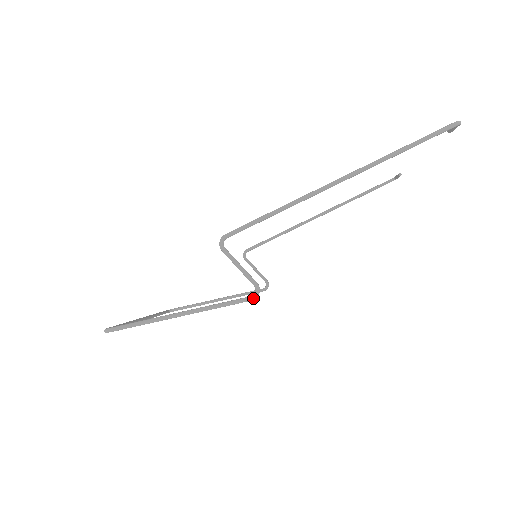
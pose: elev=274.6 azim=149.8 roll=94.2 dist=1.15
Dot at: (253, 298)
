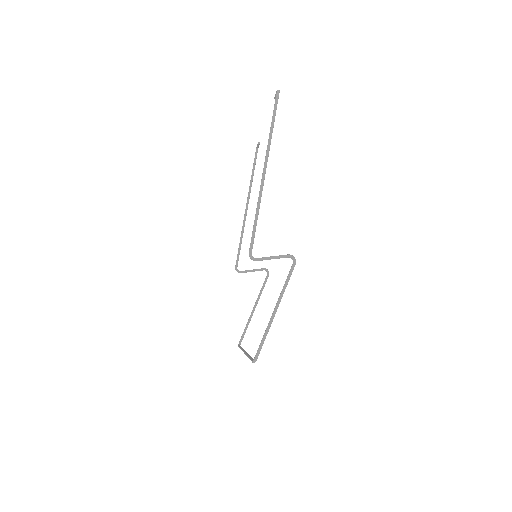
Dot at: (295, 263)
